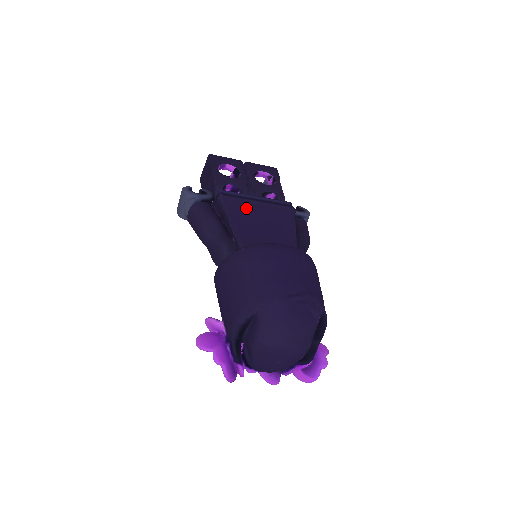
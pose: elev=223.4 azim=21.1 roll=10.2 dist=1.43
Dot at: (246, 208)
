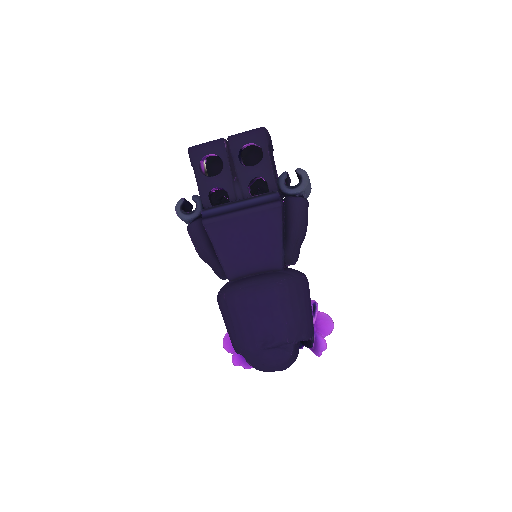
Dot at: (228, 227)
